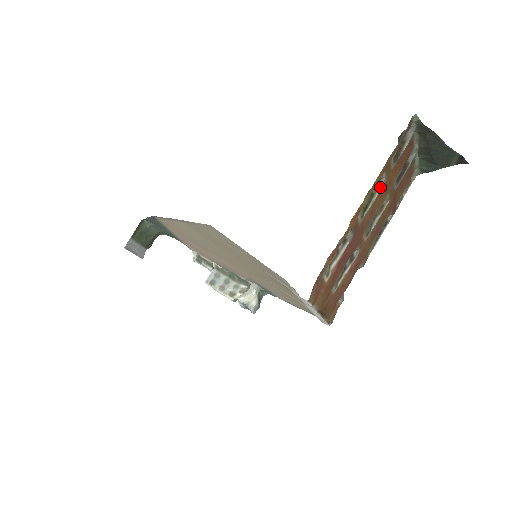
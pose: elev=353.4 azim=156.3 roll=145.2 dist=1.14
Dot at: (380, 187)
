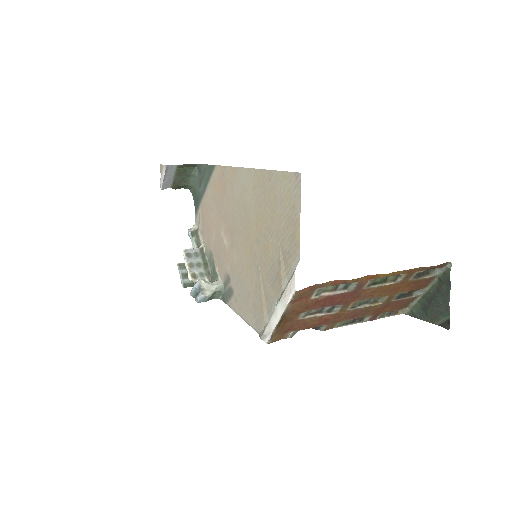
Dot at: (393, 282)
